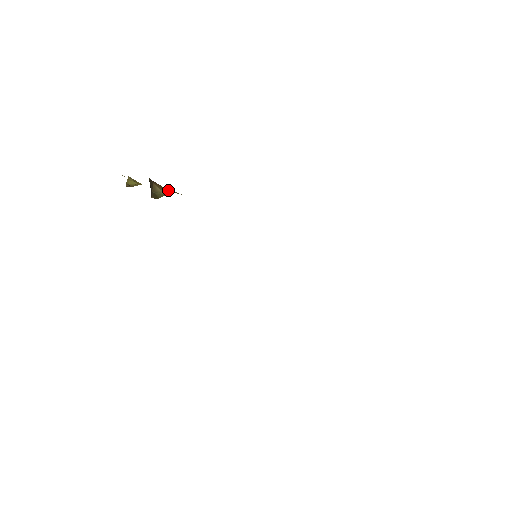
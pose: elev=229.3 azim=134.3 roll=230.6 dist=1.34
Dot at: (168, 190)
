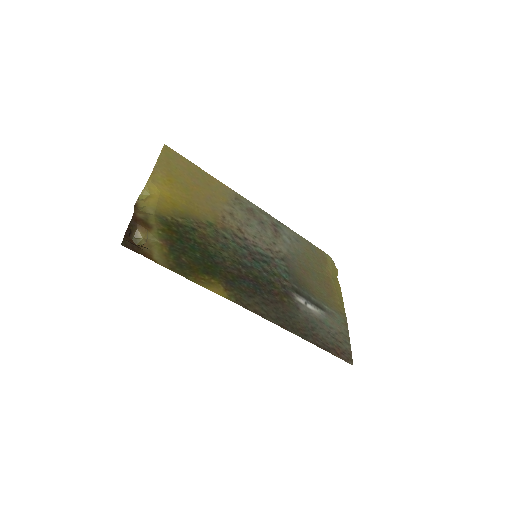
Dot at: (148, 236)
